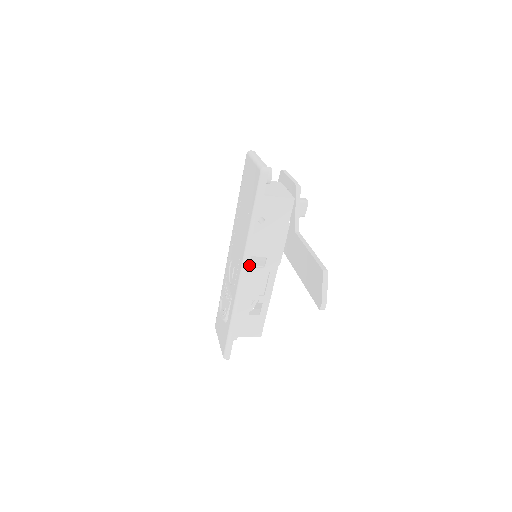
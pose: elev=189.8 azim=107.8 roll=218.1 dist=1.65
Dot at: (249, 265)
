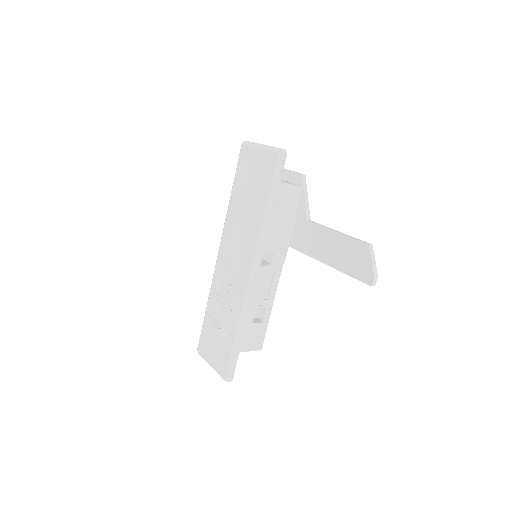
Dot at: occluded
